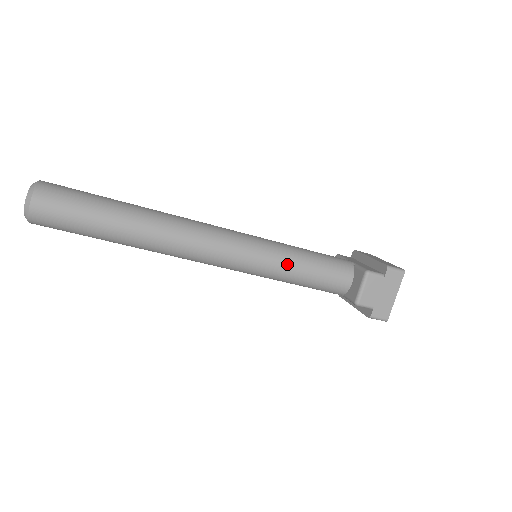
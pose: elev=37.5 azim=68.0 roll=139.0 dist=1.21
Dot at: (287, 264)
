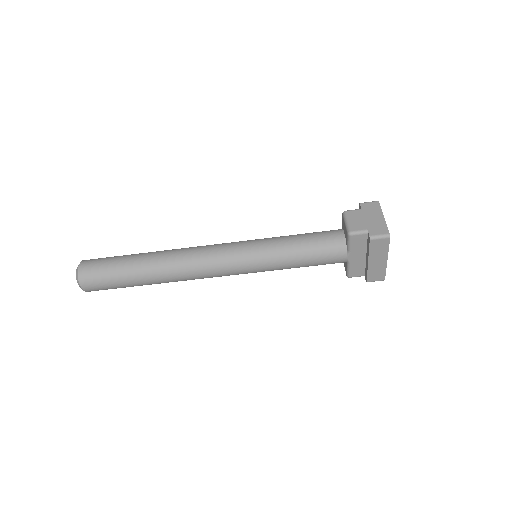
Dot at: (277, 240)
